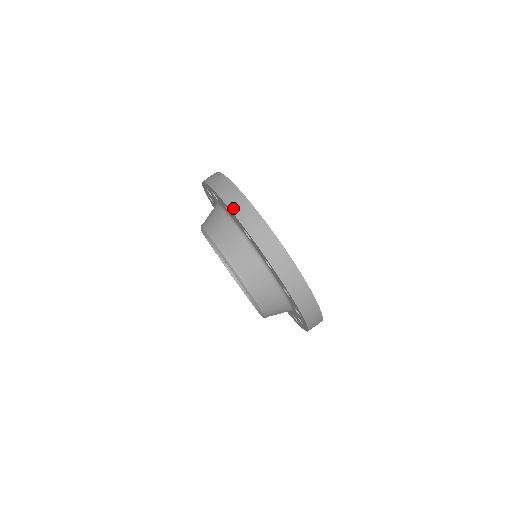
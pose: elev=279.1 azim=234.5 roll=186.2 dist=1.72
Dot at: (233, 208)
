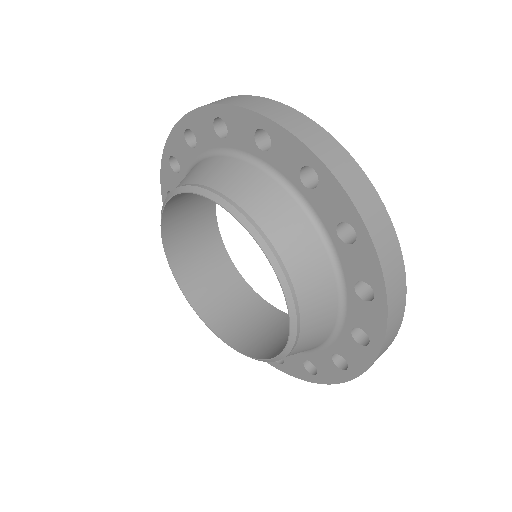
Dot at: (234, 103)
